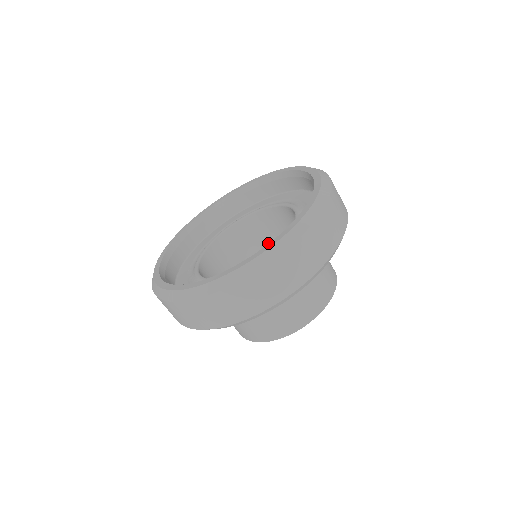
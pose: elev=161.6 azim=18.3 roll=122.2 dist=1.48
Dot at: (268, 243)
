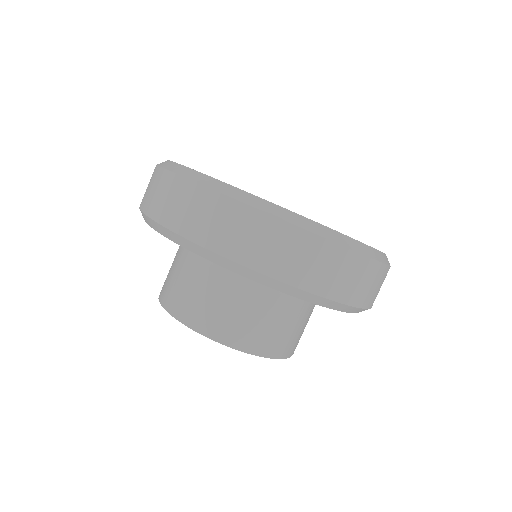
Dot at: occluded
